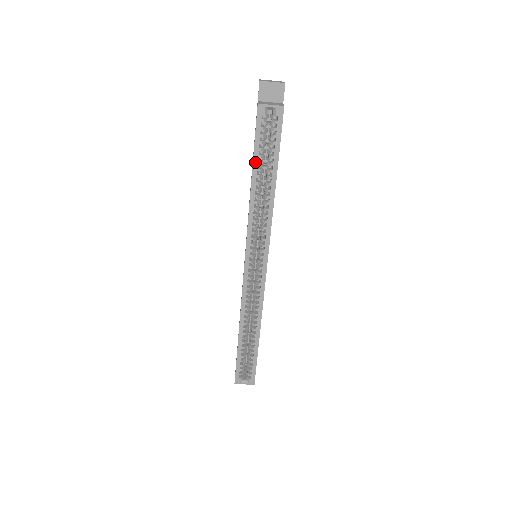
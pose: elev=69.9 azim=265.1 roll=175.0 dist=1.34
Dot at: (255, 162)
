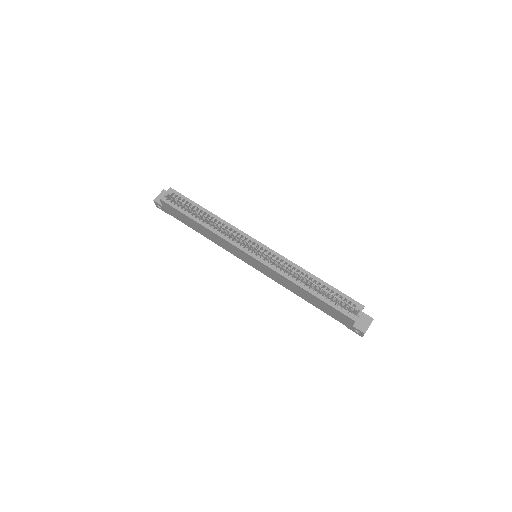
Dot at: (189, 216)
